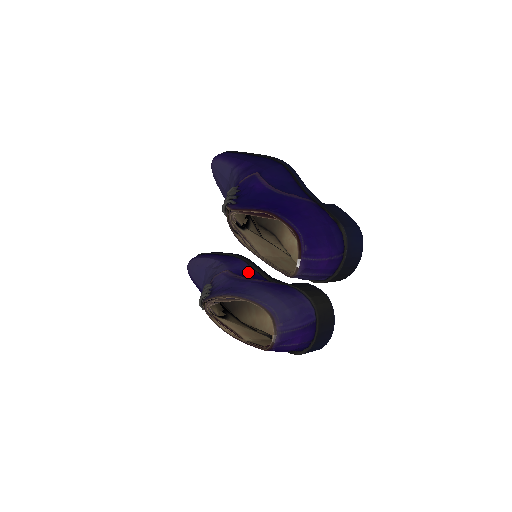
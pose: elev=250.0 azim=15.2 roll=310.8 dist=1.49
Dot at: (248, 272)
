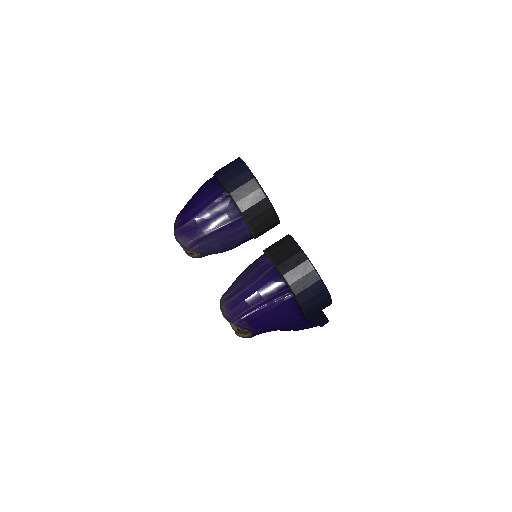
Dot at: occluded
